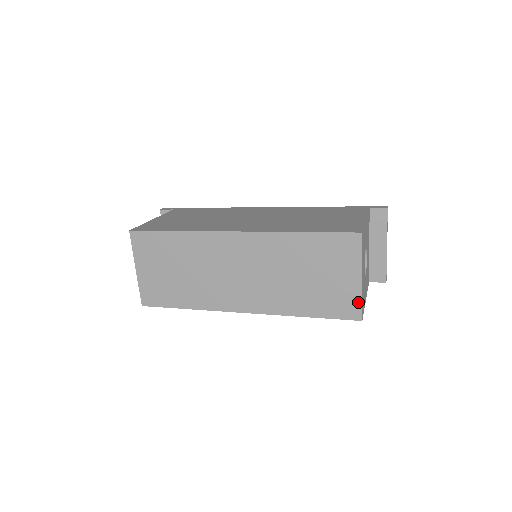
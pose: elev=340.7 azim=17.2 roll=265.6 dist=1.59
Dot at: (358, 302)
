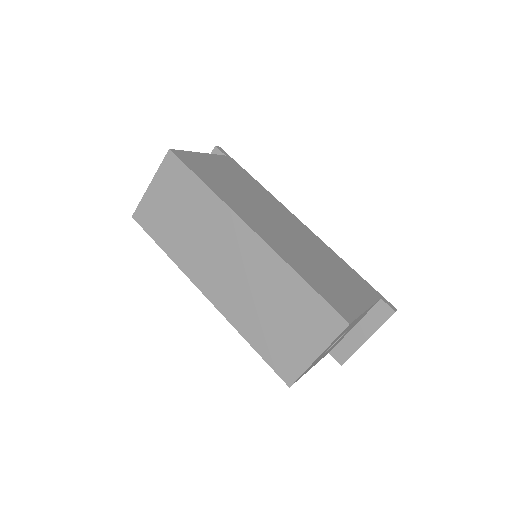
Dot at: (299, 371)
